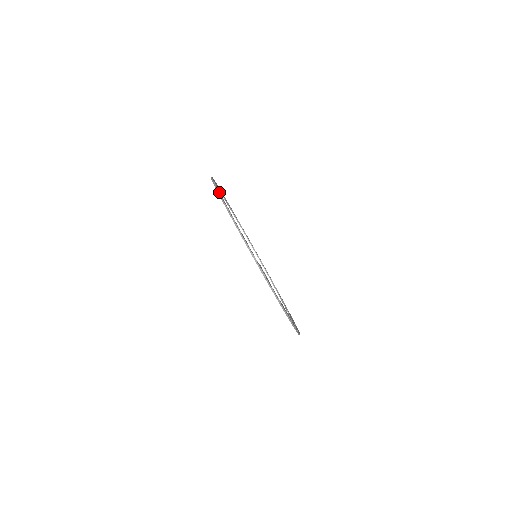
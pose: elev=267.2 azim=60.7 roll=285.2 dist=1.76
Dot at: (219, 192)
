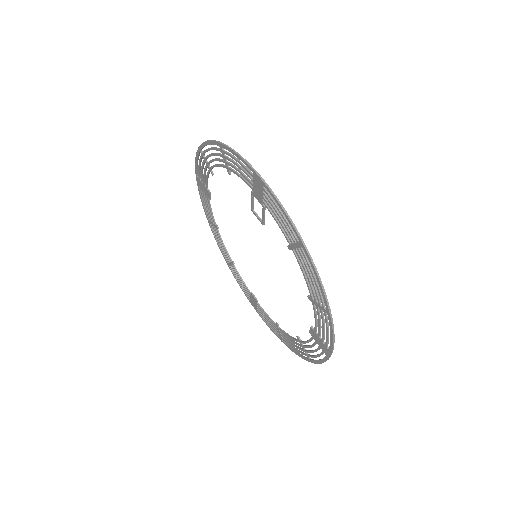
Dot at: (200, 159)
